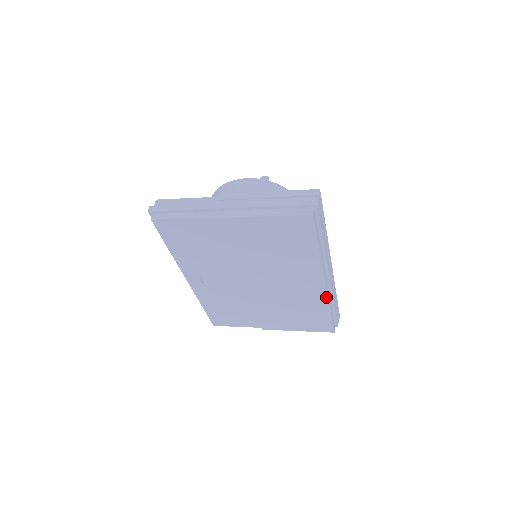
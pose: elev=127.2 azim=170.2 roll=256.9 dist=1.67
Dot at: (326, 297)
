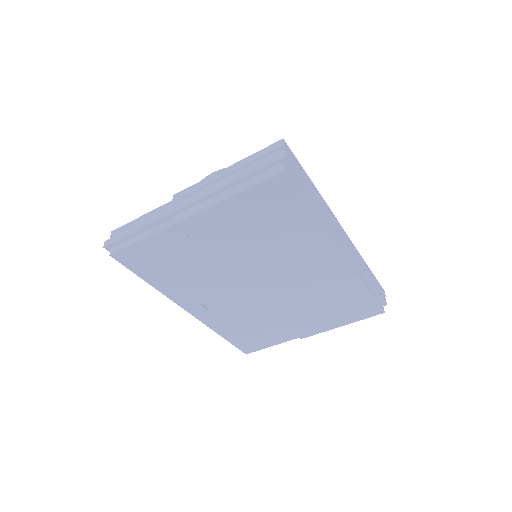
Dot at: (353, 272)
